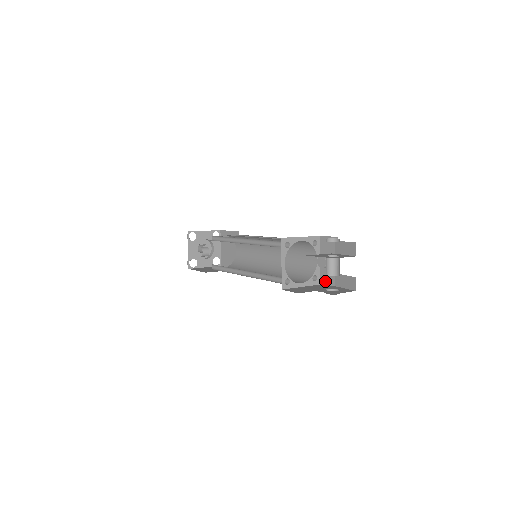
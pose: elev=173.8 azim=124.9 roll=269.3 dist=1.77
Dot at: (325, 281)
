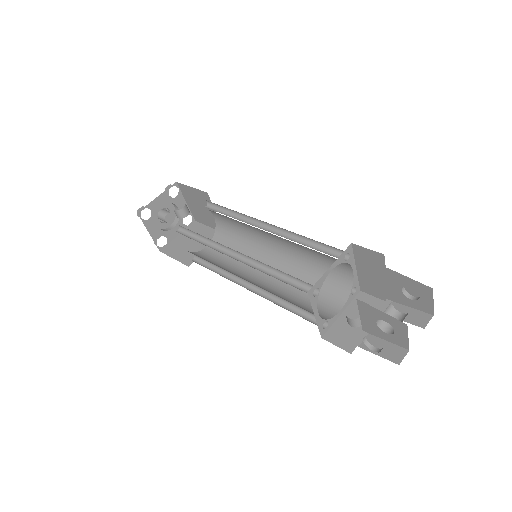
Dot at: (334, 338)
